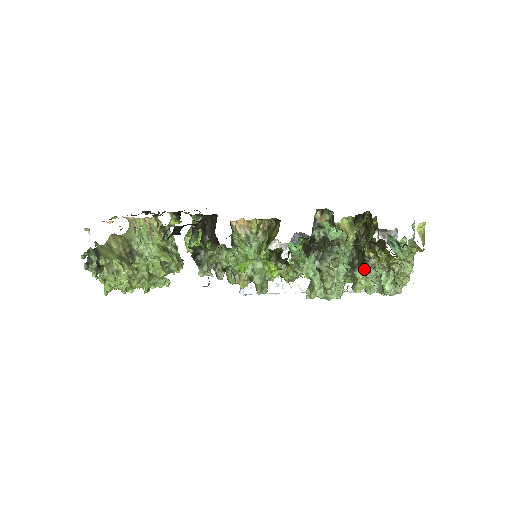
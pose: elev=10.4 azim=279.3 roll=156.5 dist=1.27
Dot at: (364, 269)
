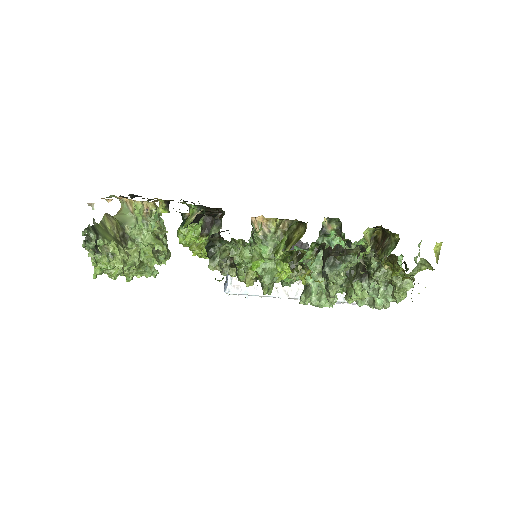
Dot at: (363, 281)
